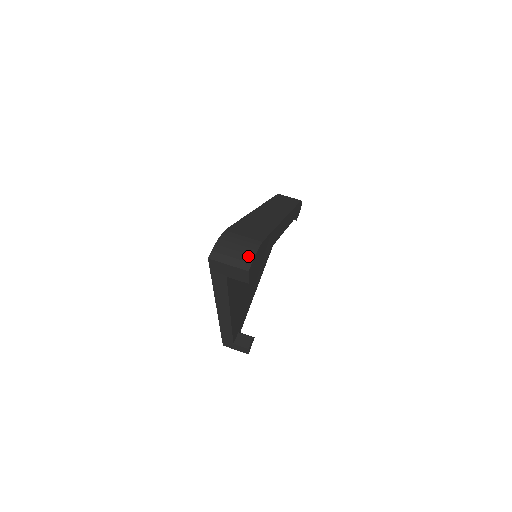
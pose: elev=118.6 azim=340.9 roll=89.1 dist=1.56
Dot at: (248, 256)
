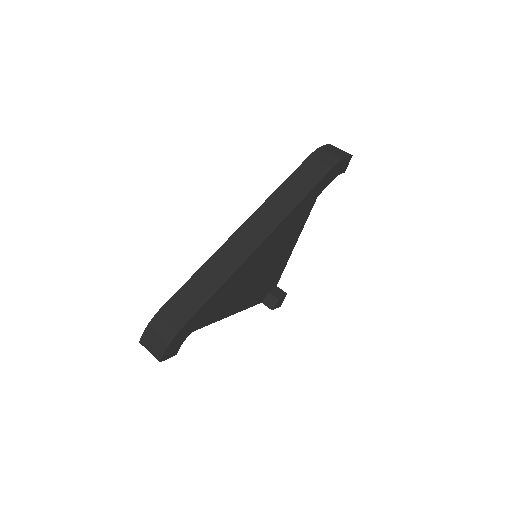
Dot at: (161, 349)
